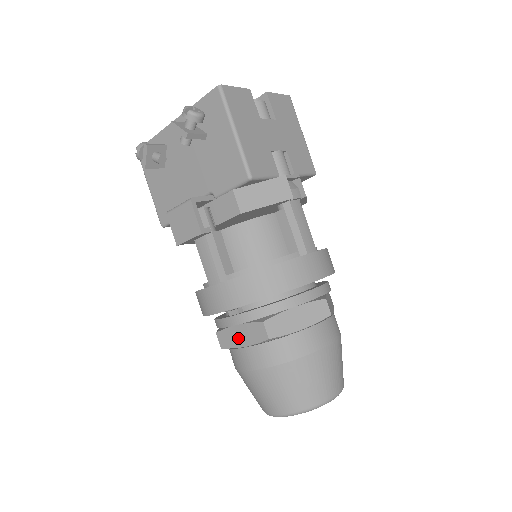
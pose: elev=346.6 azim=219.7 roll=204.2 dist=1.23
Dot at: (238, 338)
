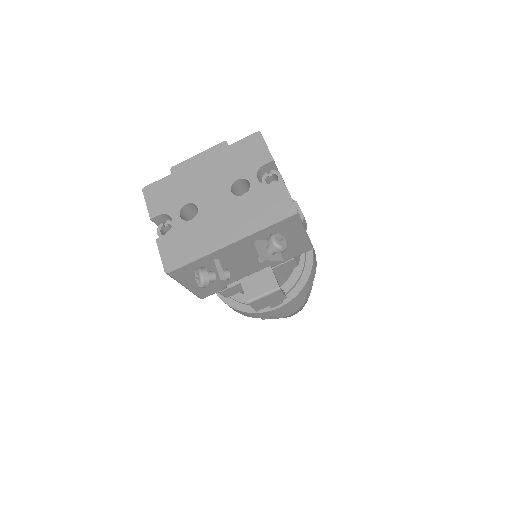
Dot at: occluded
